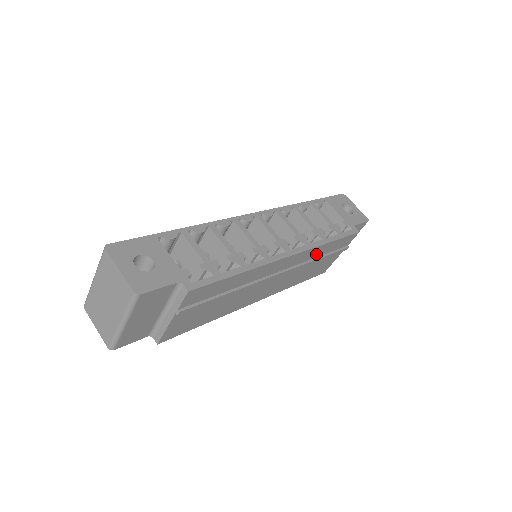
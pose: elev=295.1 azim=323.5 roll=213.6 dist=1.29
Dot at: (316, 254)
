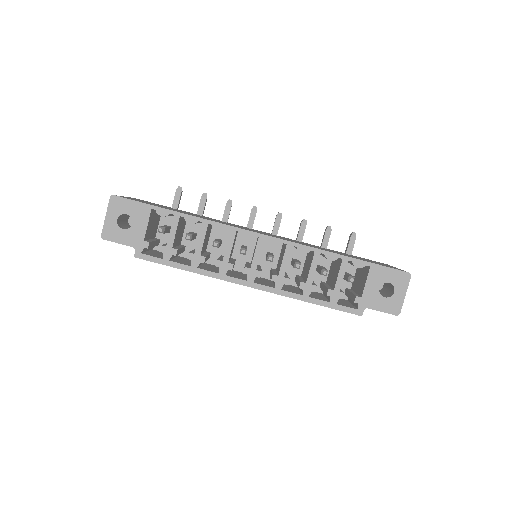
Dot at: occluded
